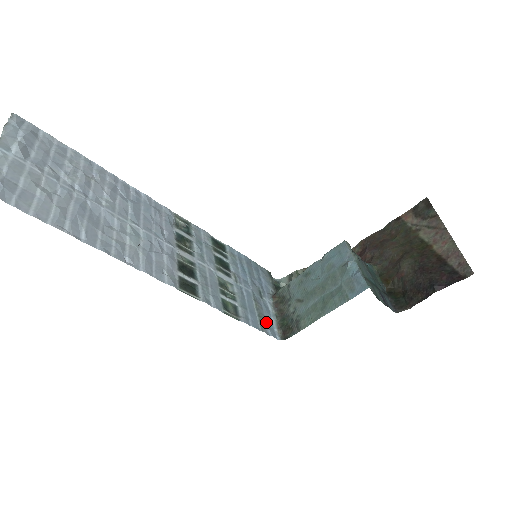
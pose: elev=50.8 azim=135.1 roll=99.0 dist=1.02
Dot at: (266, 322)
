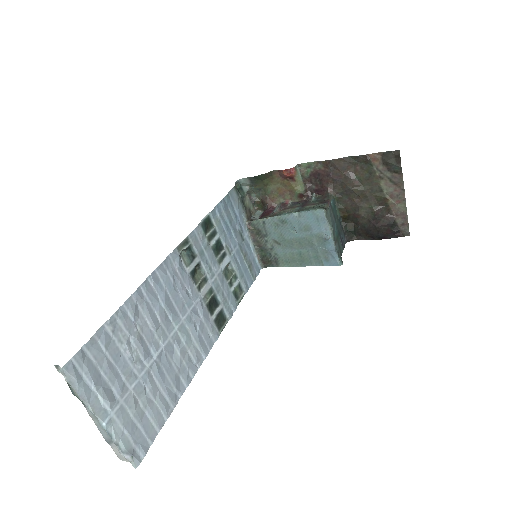
Dot at: (253, 265)
